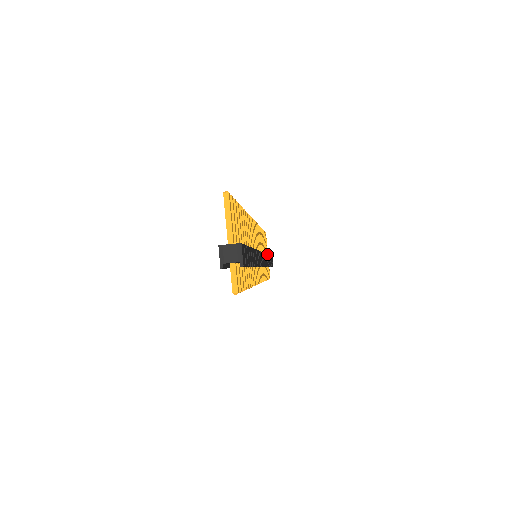
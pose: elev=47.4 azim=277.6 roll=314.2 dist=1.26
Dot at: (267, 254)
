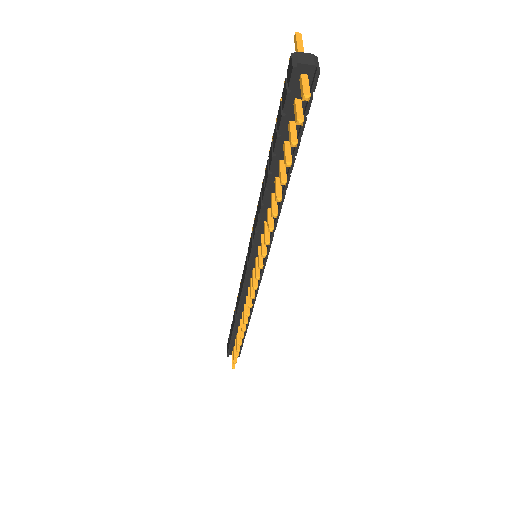
Dot at: occluded
